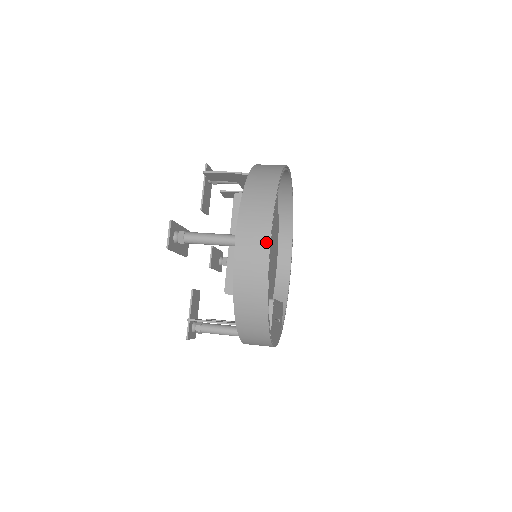
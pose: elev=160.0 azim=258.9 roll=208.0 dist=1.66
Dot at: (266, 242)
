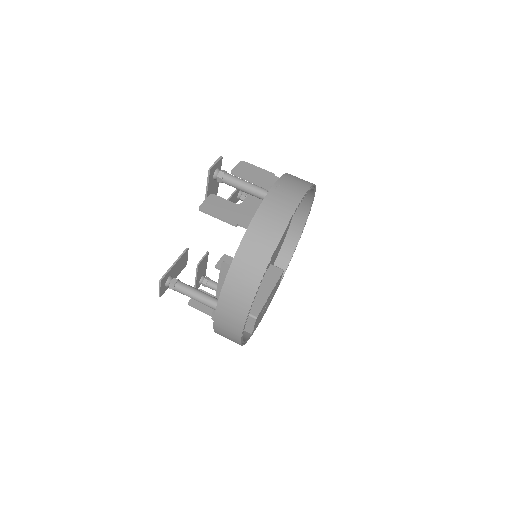
Dot at: (239, 329)
